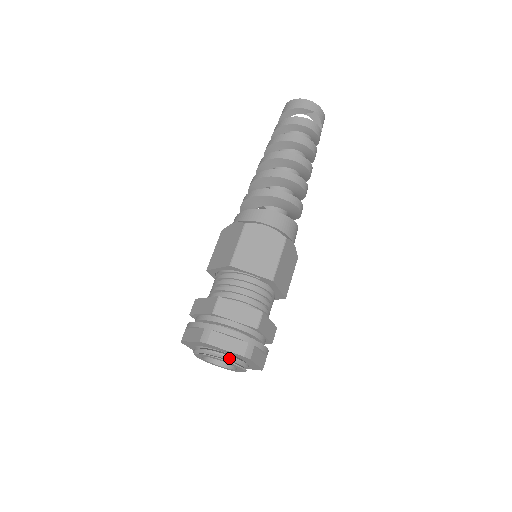
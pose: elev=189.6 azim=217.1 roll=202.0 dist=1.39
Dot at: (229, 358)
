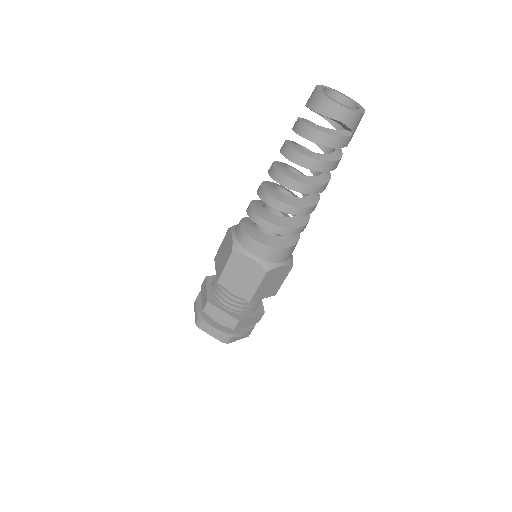
Dot at: occluded
